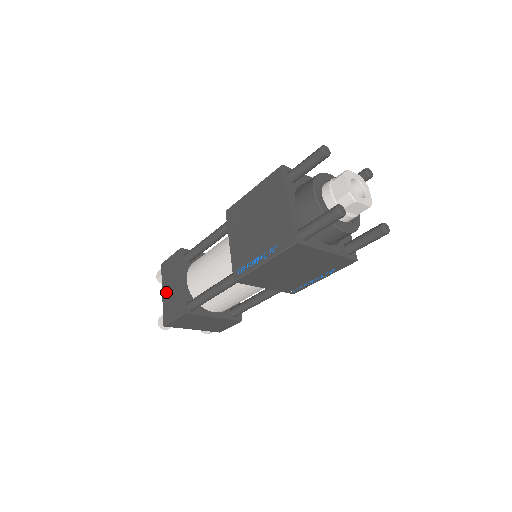
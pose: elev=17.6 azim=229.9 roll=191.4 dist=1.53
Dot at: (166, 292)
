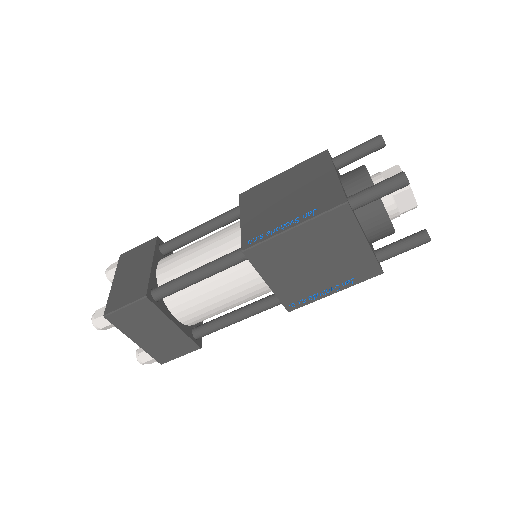
Dot at: (120, 280)
